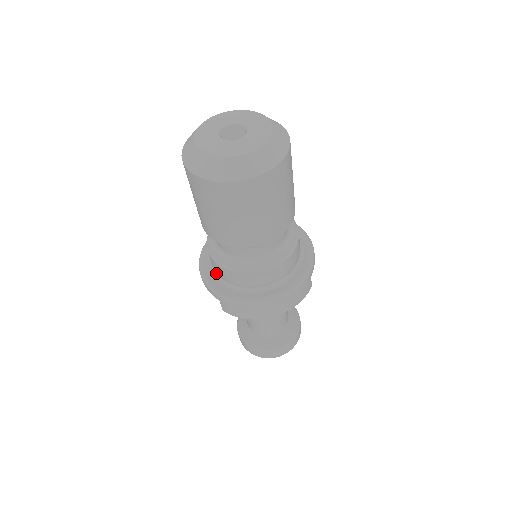
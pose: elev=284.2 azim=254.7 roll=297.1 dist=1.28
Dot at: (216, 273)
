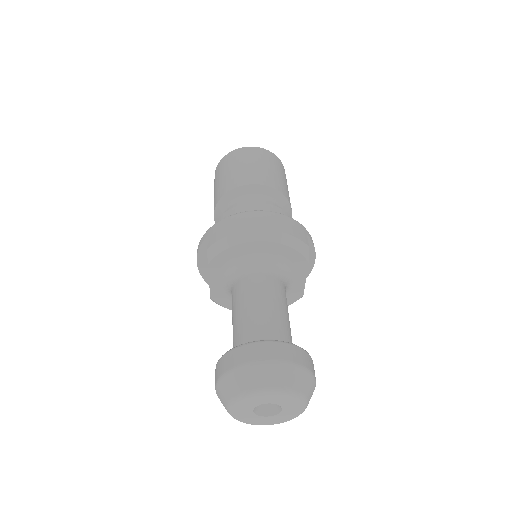
Dot at: occluded
